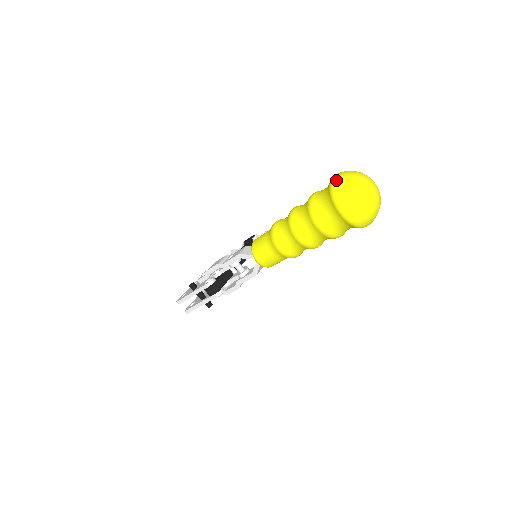
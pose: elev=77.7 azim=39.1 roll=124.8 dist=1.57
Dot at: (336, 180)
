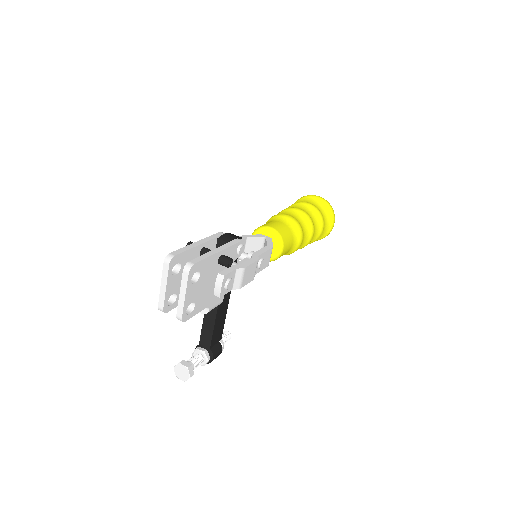
Dot at: occluded
